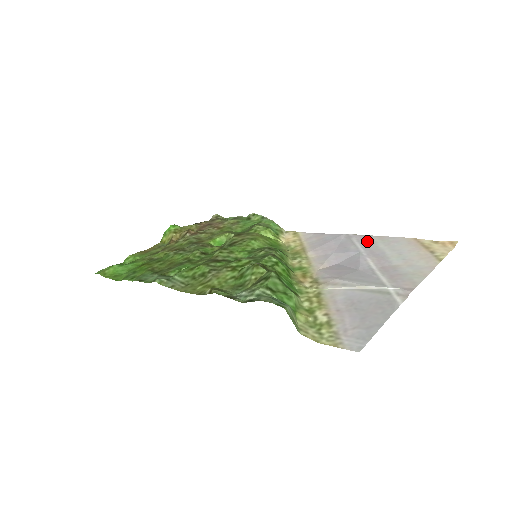
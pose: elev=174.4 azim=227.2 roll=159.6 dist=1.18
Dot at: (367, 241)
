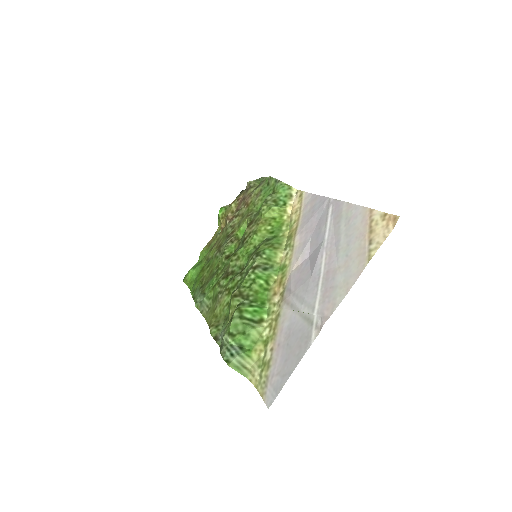
Dot at: (337, 215)
